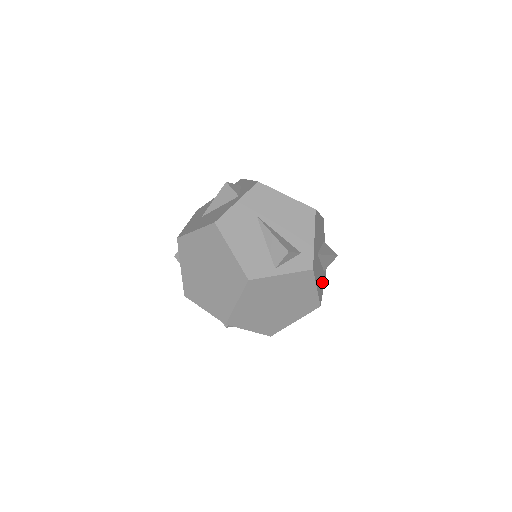
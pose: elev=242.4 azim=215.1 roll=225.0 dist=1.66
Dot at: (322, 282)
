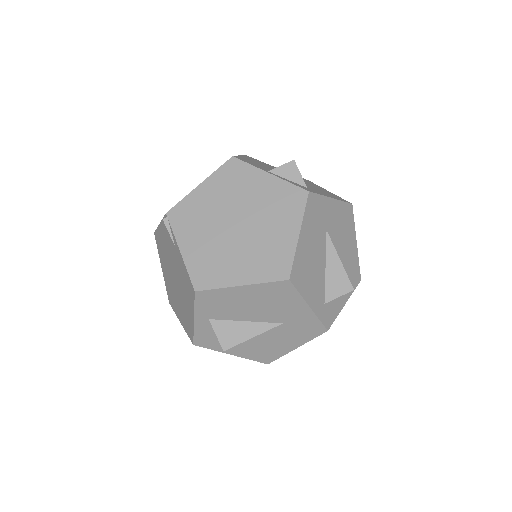
Dot at: (313, 291)
